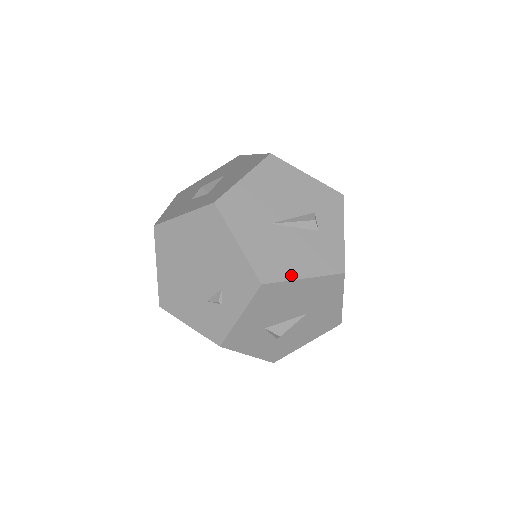
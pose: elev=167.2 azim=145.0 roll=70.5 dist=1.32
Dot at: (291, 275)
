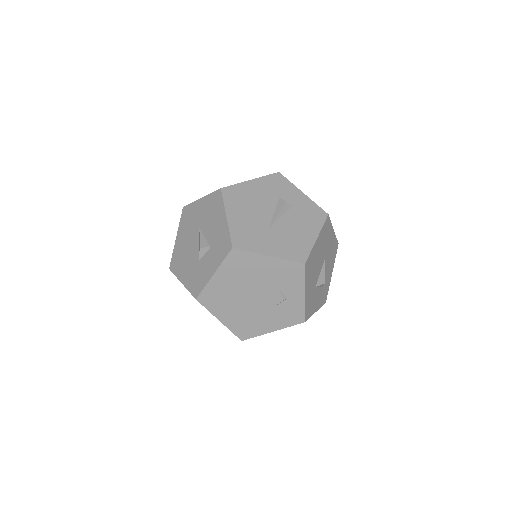
Dot at: (310, 244)
